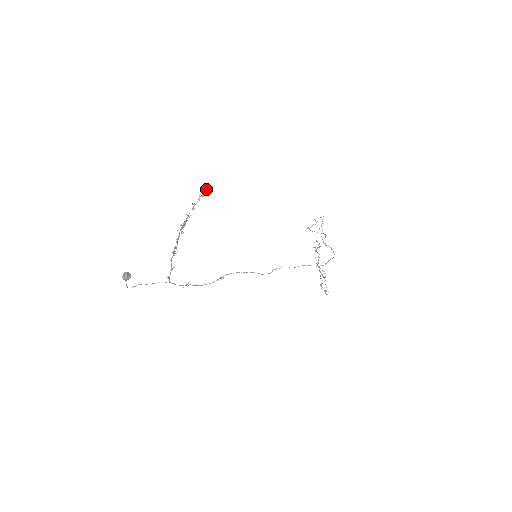
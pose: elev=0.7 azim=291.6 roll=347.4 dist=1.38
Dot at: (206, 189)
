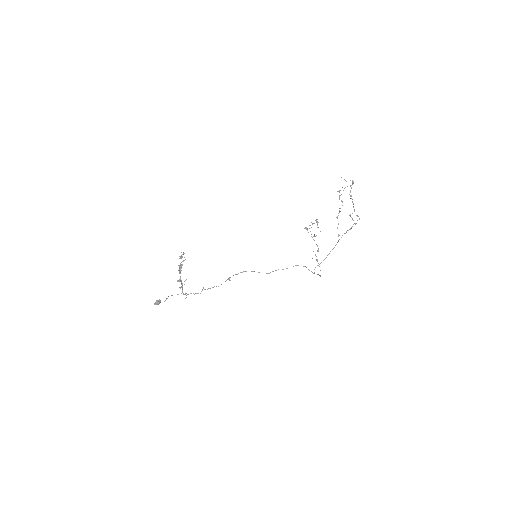
Dot at: occluded
